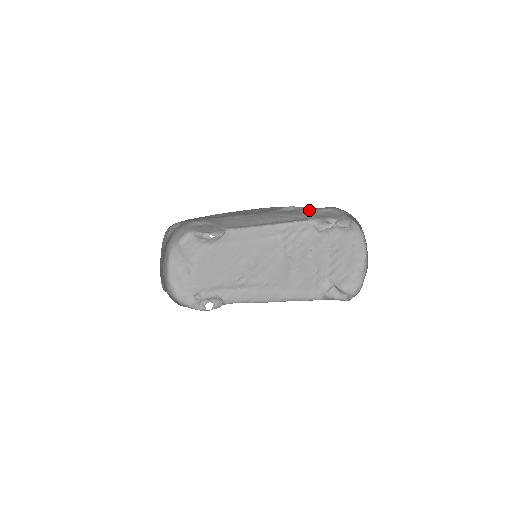
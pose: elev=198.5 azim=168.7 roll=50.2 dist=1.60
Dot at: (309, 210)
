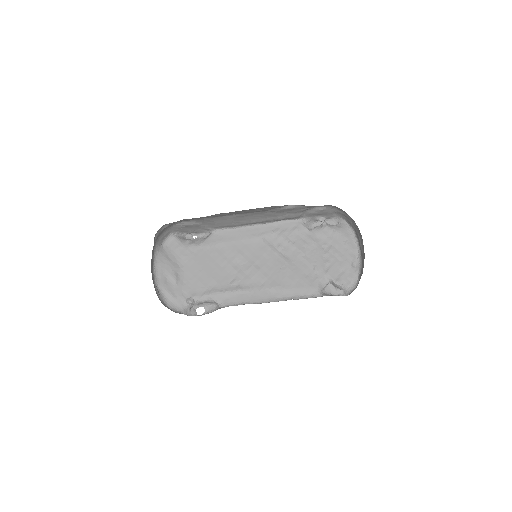
Dot at: (306, 208)
